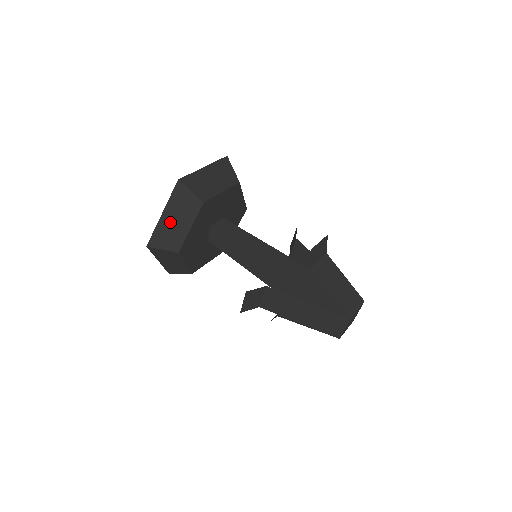
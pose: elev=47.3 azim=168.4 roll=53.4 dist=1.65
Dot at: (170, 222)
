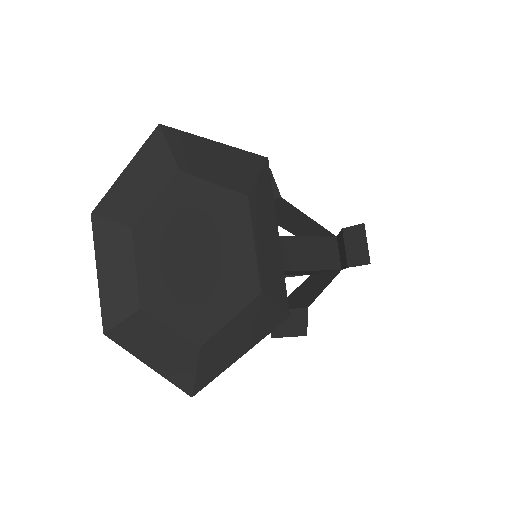
Dot at: occluded
